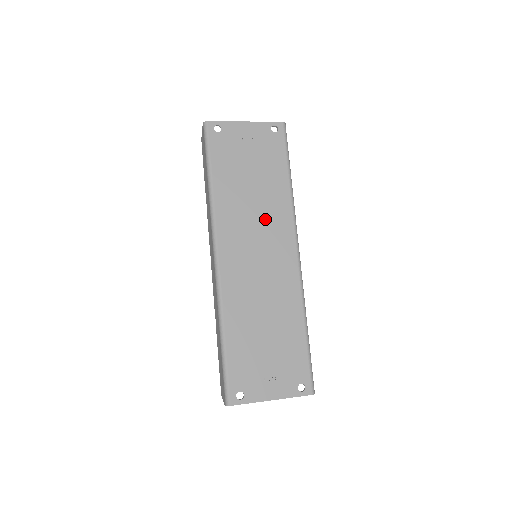
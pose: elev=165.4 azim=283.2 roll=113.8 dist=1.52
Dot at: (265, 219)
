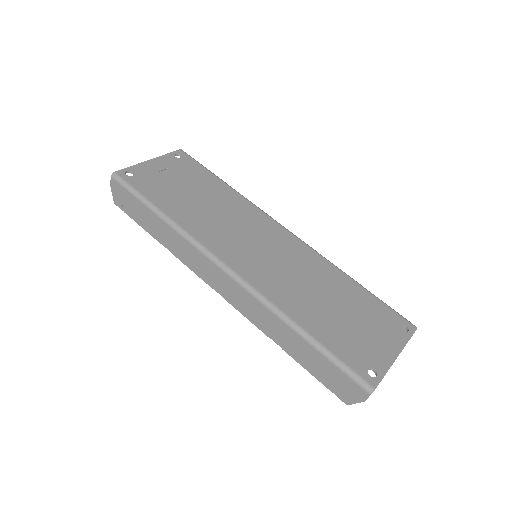
Dot at: (237, 219)
